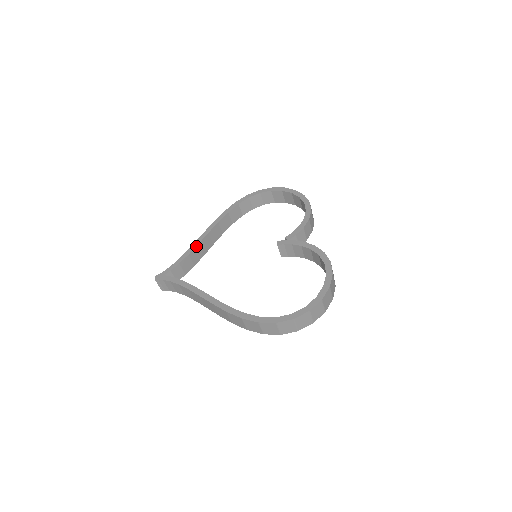
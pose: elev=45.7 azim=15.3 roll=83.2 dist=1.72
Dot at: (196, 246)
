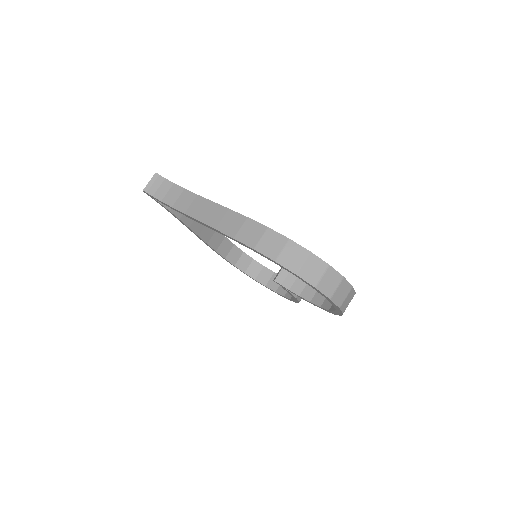
Dot at: occluded
